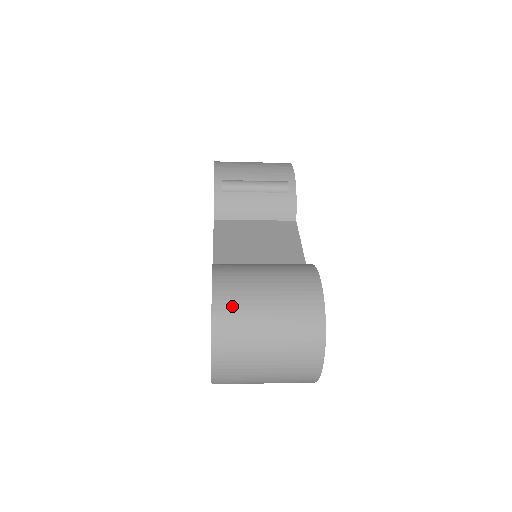
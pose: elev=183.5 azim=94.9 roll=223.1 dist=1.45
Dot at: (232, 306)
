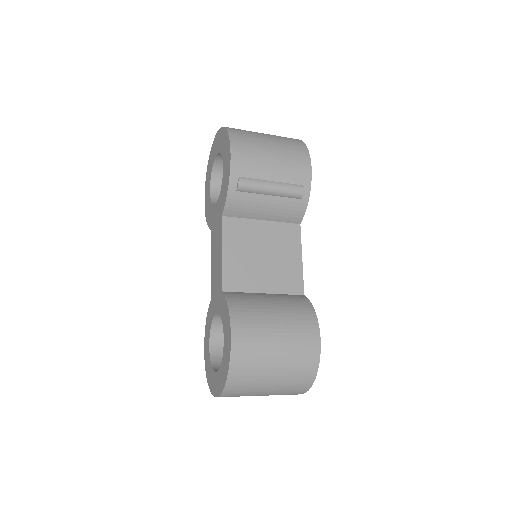
Dot at: (246, 365)
